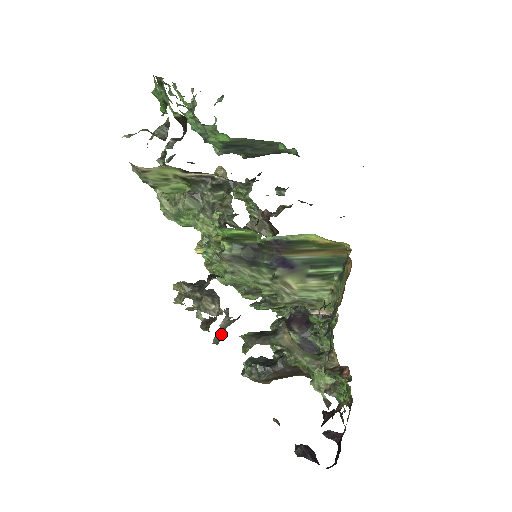
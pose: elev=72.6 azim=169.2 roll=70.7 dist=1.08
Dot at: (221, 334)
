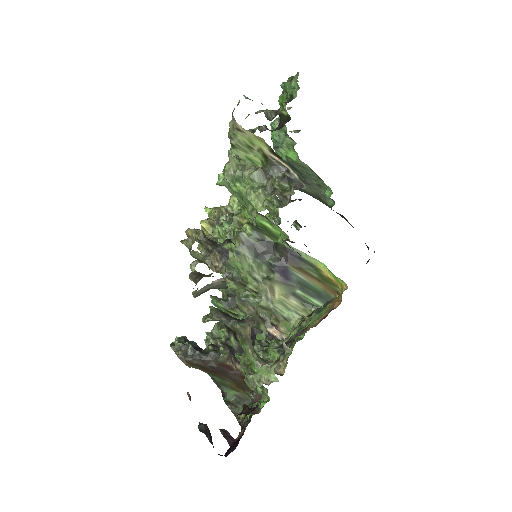
Dot at: (205, 290)
